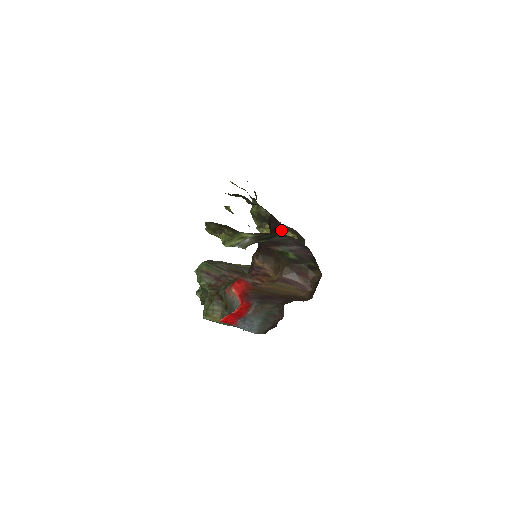
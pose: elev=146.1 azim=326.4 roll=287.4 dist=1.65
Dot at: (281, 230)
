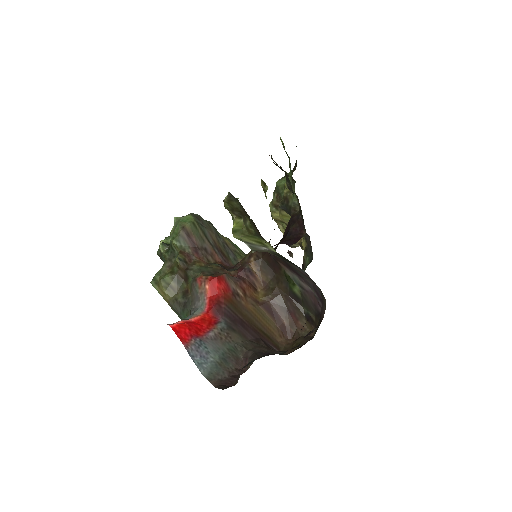
Dot at: occluded
